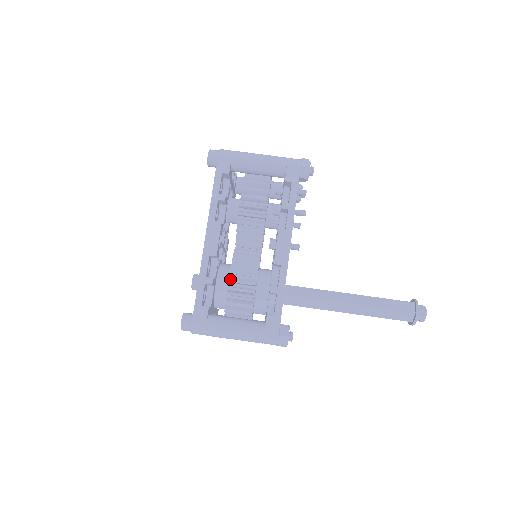
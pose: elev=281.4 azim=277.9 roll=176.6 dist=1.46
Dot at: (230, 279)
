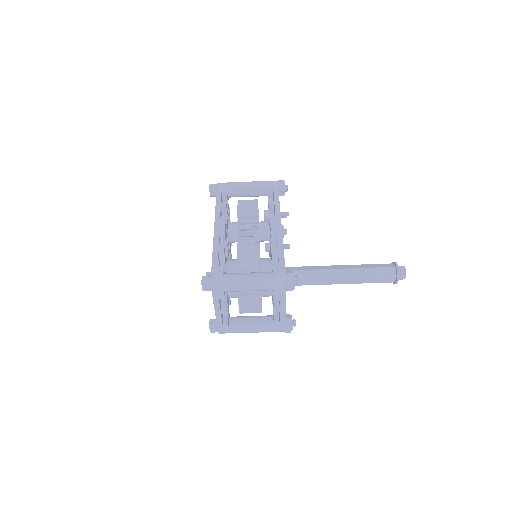
Dot at: occluded
